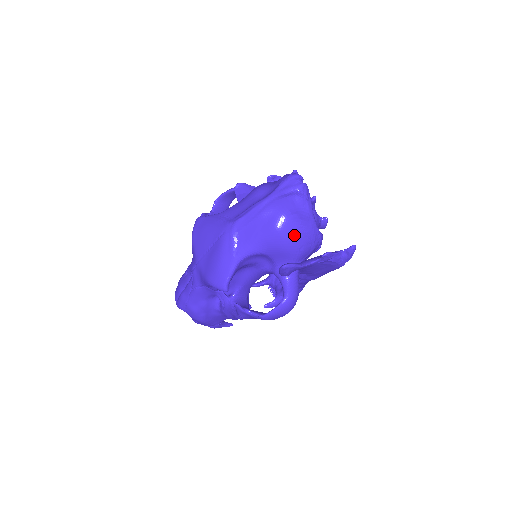
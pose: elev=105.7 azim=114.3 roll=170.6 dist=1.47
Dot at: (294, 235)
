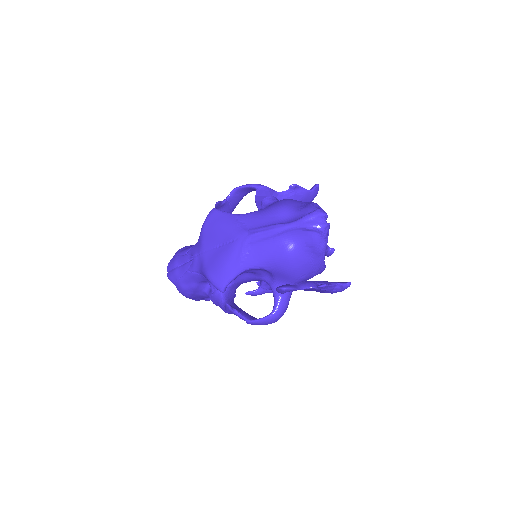
Dot at: (302, 264)
